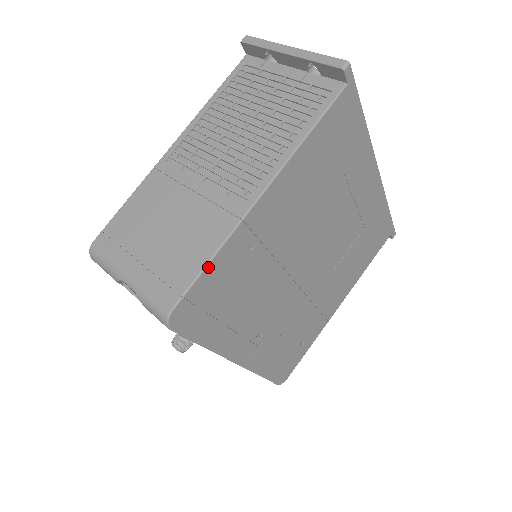
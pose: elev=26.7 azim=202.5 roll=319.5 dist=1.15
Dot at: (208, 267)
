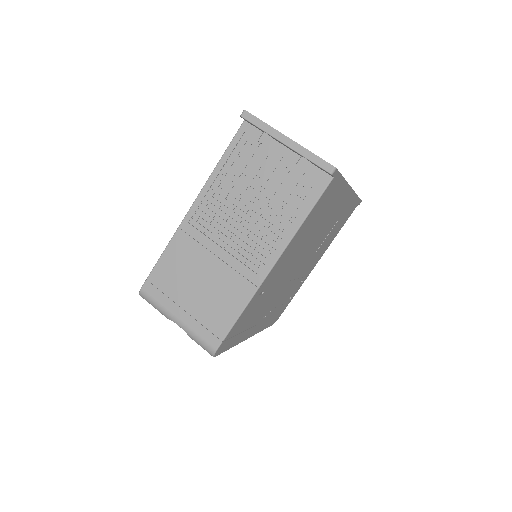
Dot at: (237, 320)
